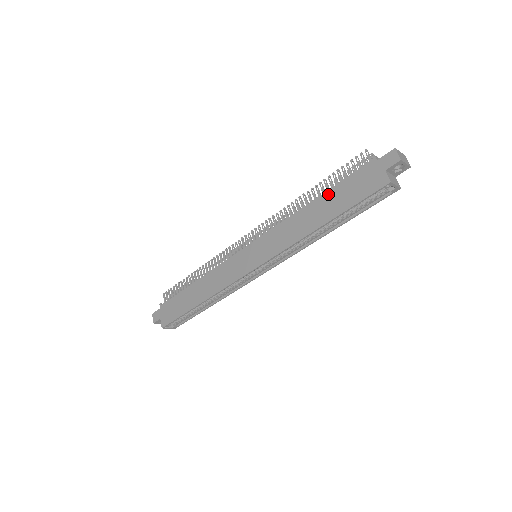
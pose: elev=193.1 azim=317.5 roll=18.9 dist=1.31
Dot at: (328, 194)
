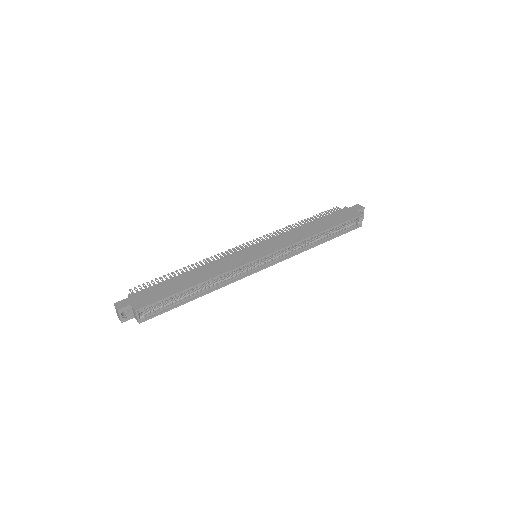
Dot at: (319, 220)
